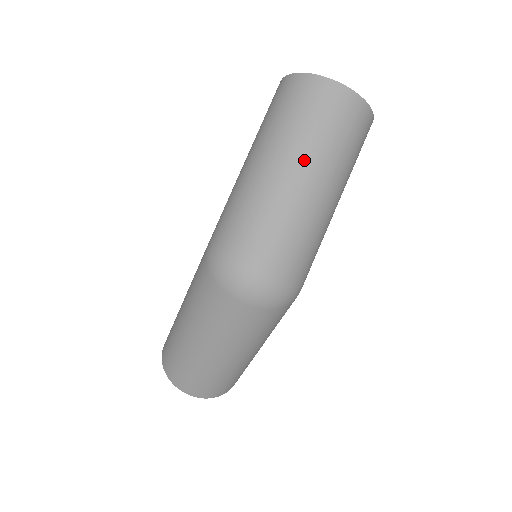
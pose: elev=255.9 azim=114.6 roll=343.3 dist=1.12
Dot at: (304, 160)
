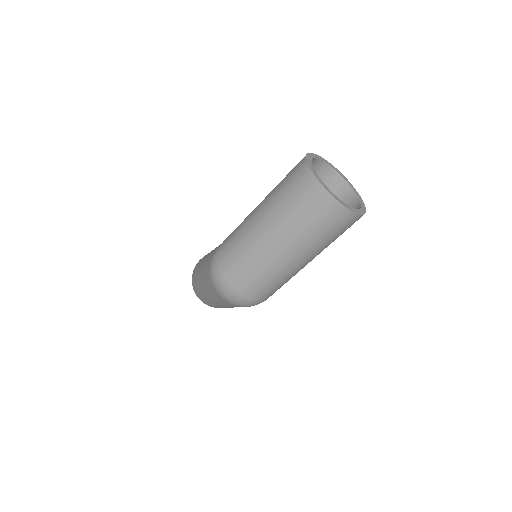
Dot at: (285, 238)
